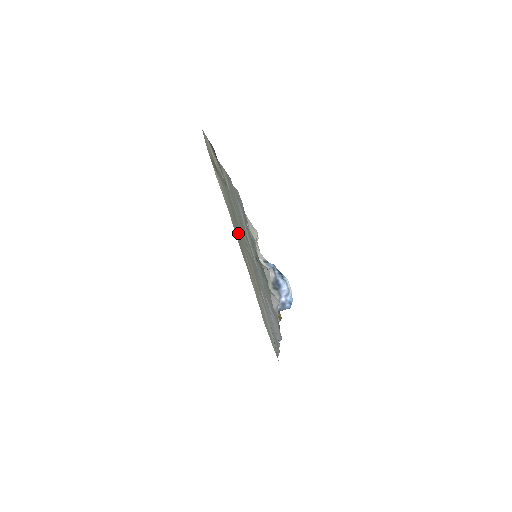
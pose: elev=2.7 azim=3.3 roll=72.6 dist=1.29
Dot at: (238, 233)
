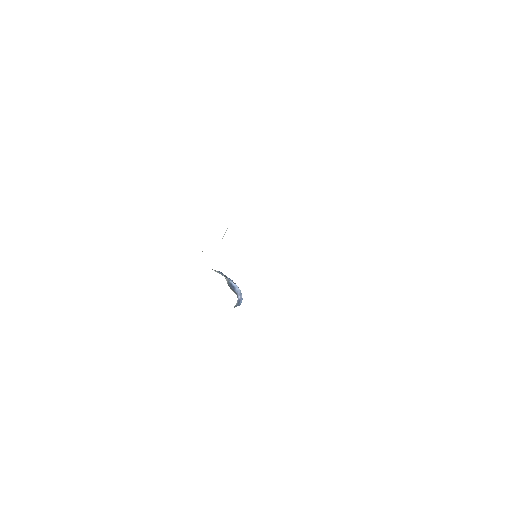
Dot at: occluded
